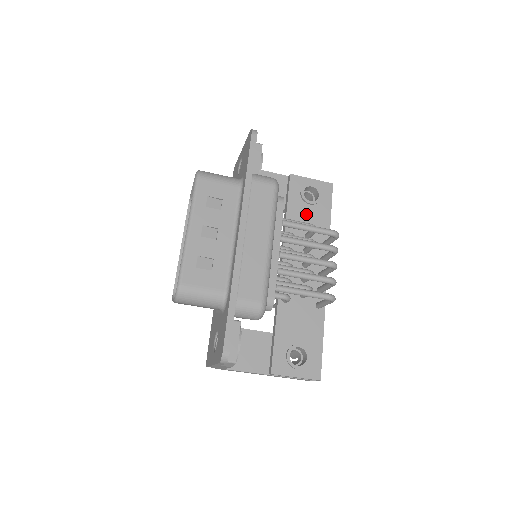
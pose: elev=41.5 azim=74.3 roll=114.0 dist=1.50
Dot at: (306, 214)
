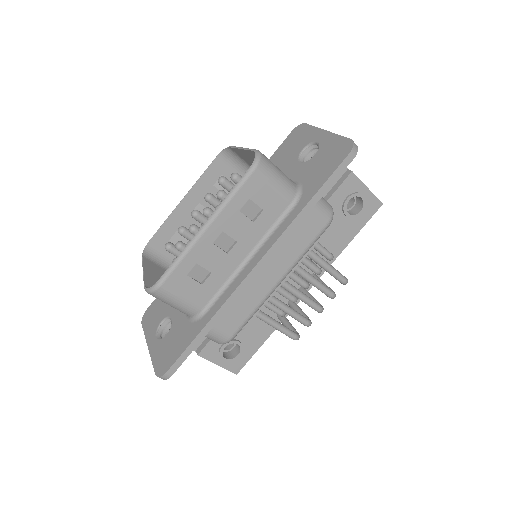
Dot at: (334, 224)
